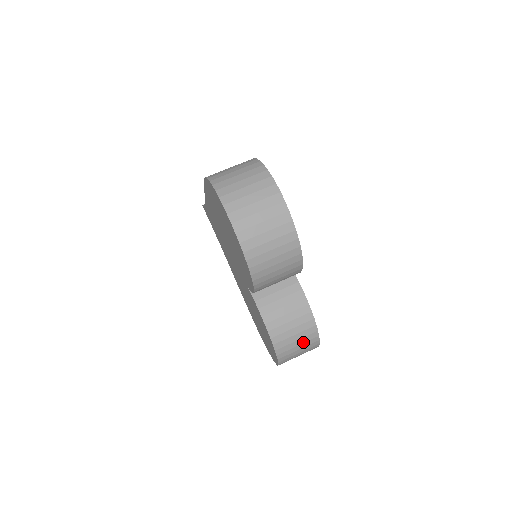
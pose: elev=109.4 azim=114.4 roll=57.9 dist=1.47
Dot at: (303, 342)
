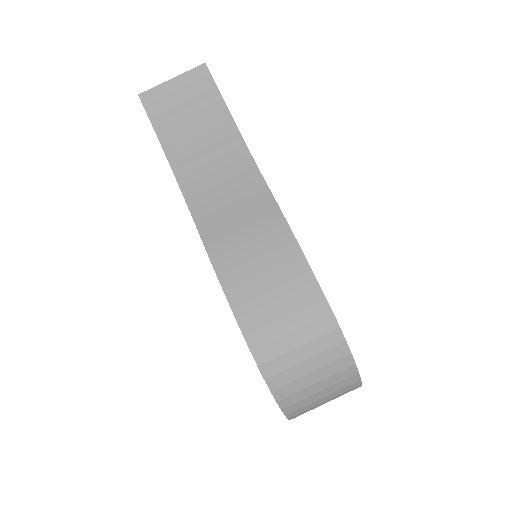
Dot at: occluded
